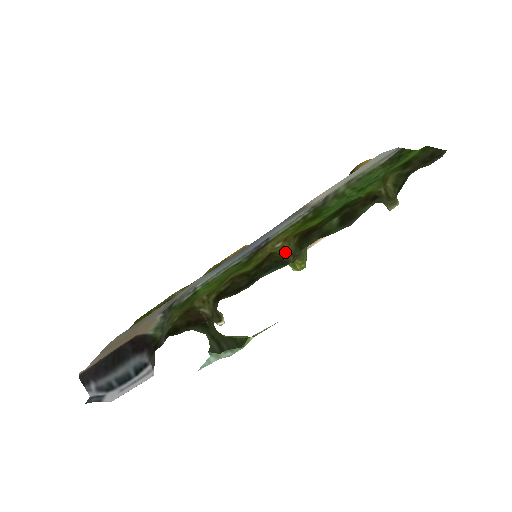
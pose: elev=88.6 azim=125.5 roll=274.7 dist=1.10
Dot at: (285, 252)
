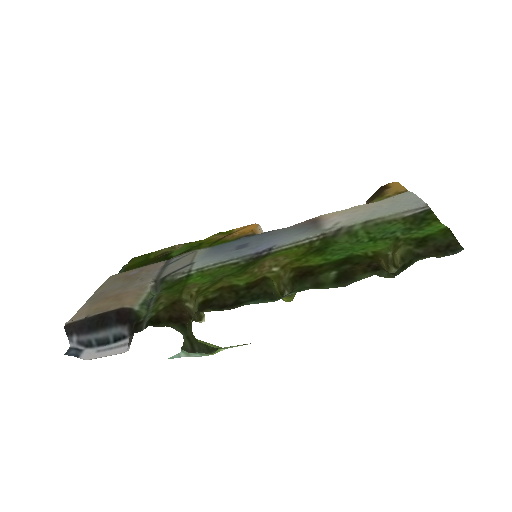
Dot at: (278, 280)
